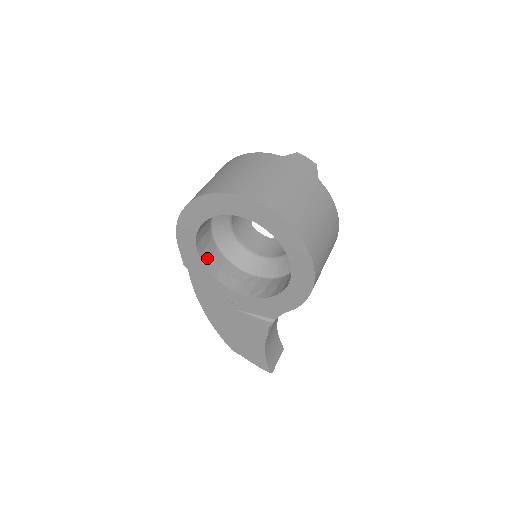
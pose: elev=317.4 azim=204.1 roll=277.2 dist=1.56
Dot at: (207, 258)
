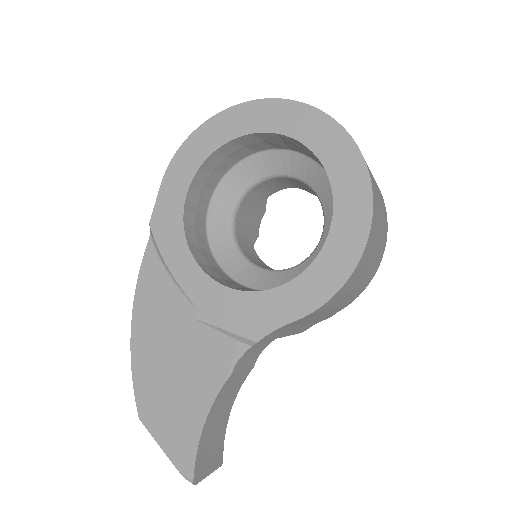
Dot at: (190, 221)
